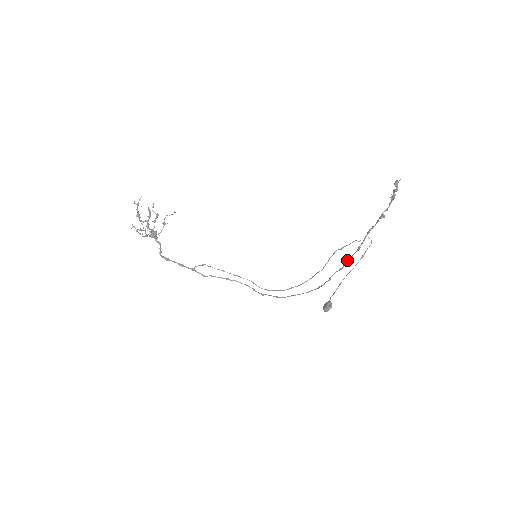
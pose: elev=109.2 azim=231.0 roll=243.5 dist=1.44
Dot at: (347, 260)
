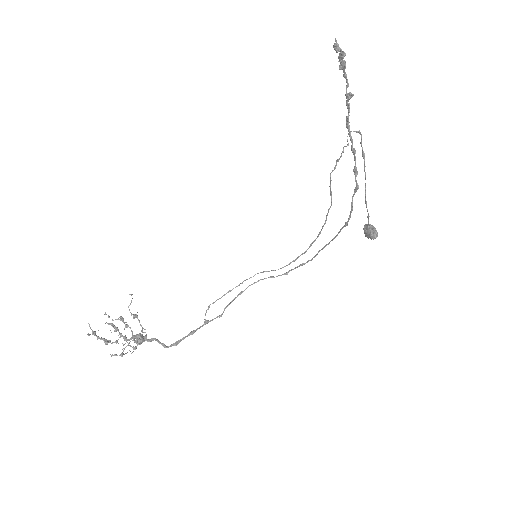
Dot at: occluded
